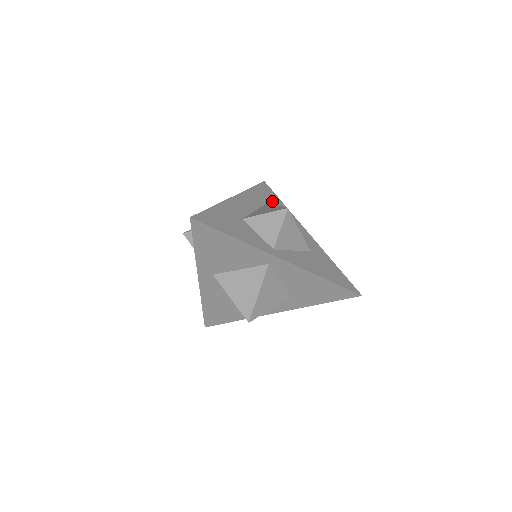
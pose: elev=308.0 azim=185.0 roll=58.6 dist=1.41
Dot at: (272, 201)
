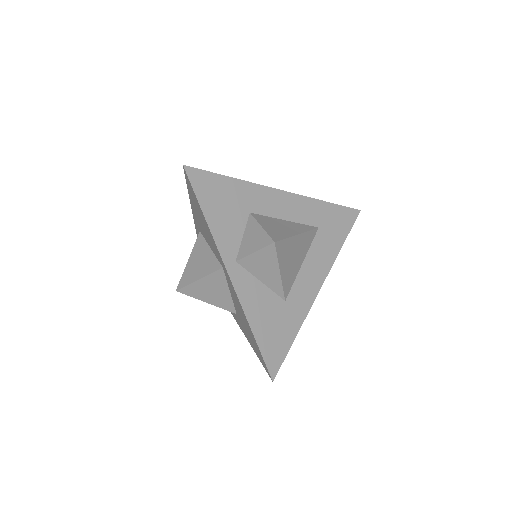
Dot at: (330, 231)
